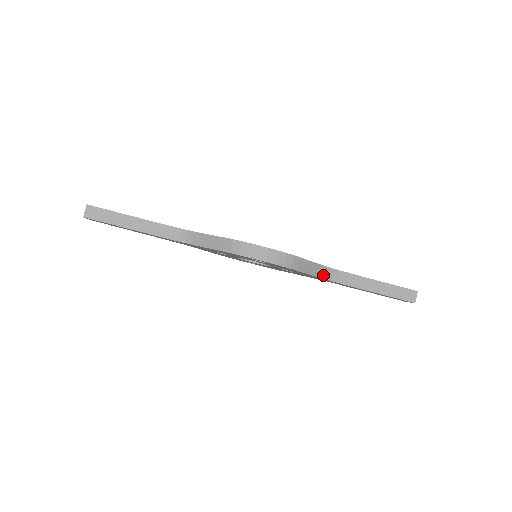
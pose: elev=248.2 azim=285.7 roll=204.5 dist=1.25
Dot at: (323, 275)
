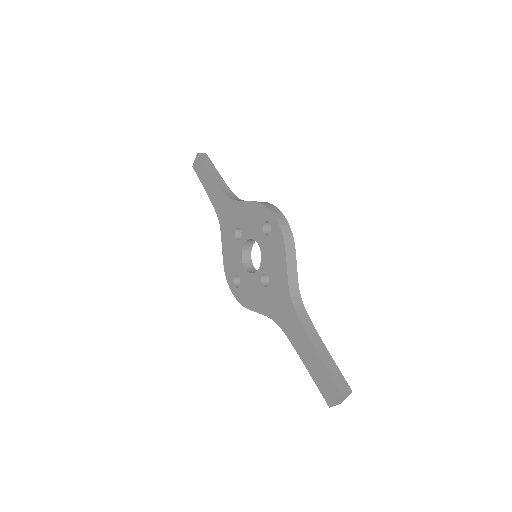
Dot at: (292, 291)
